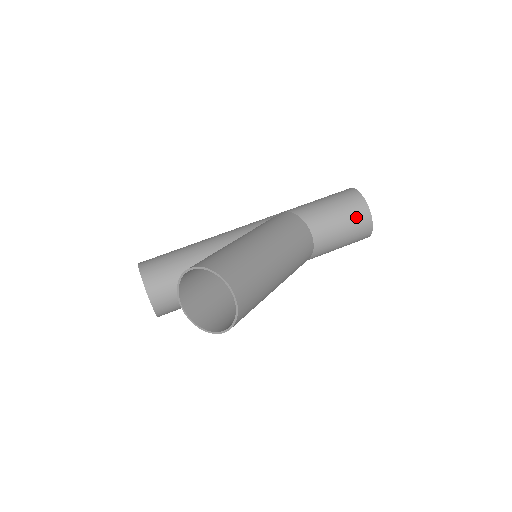
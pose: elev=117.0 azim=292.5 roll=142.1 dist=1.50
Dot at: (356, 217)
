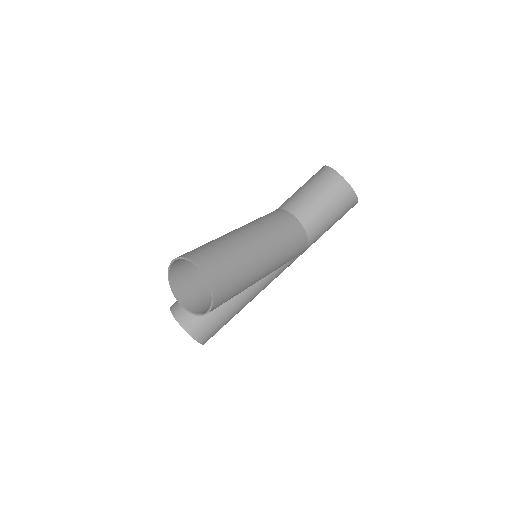
Dot at: (328, 184)
